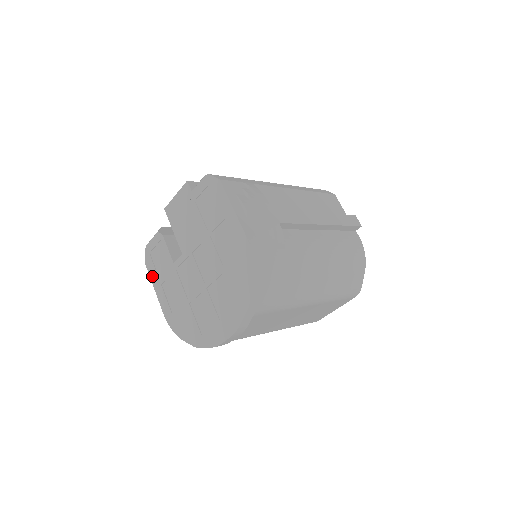
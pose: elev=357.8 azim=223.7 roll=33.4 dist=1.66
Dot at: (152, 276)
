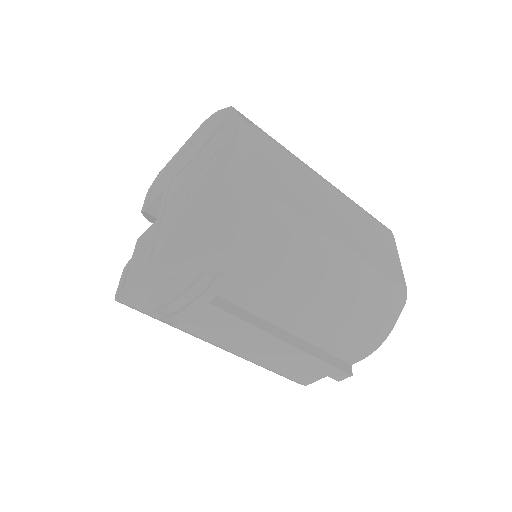
Dot at: (134, 285)
